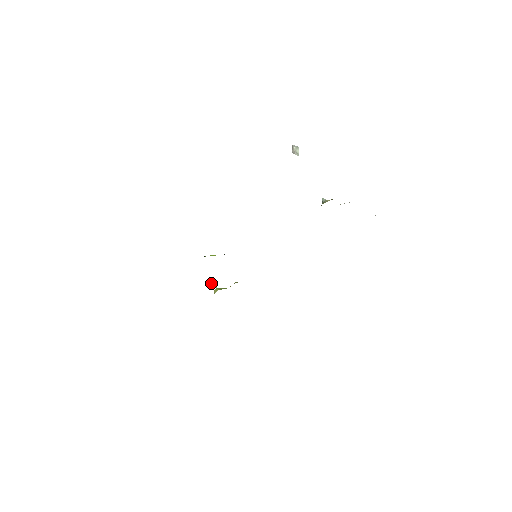
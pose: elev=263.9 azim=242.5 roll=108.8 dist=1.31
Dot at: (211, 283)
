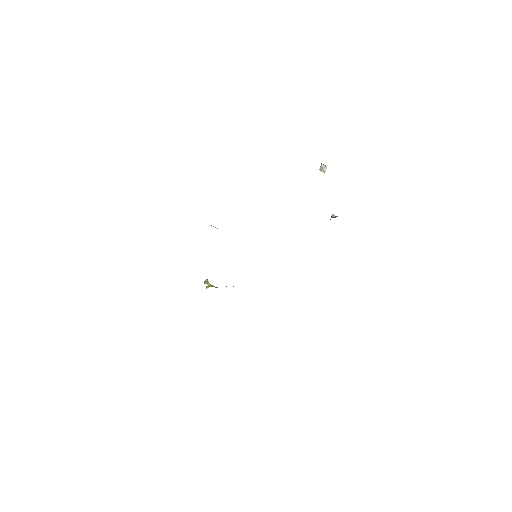
Dot at: (207, 279)
